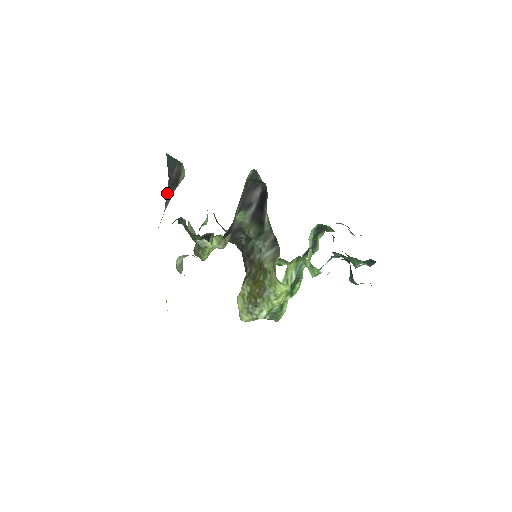
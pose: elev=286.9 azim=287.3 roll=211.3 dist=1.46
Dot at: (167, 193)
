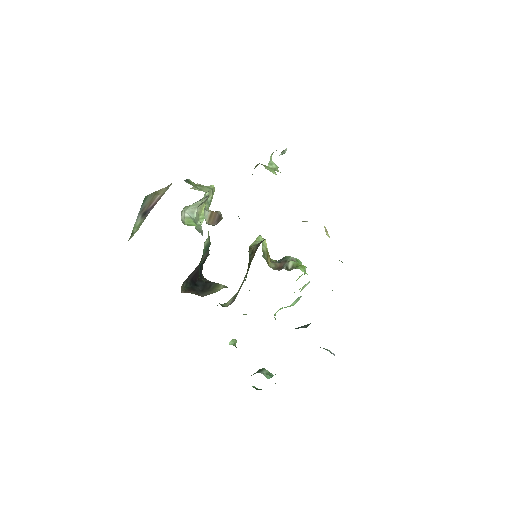
Dot at: occluded
